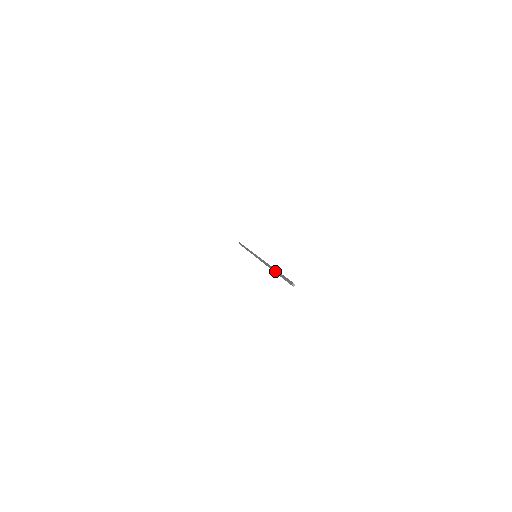
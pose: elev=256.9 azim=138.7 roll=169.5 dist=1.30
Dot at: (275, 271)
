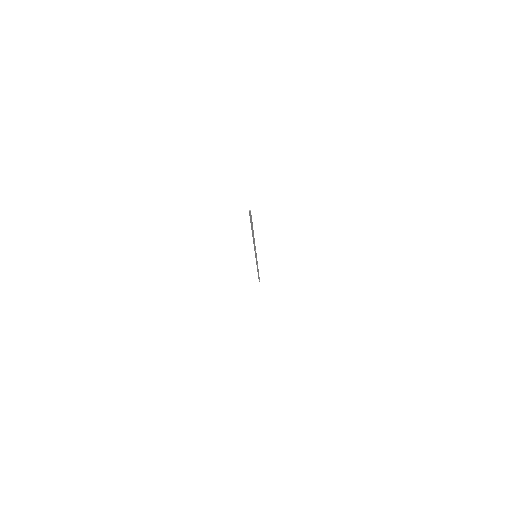
Dot at: (251, 229)
